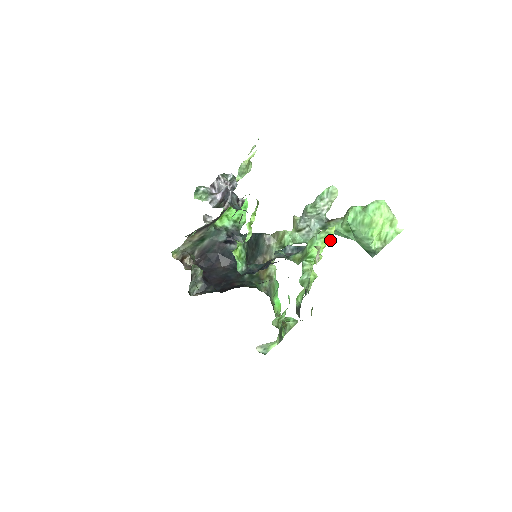
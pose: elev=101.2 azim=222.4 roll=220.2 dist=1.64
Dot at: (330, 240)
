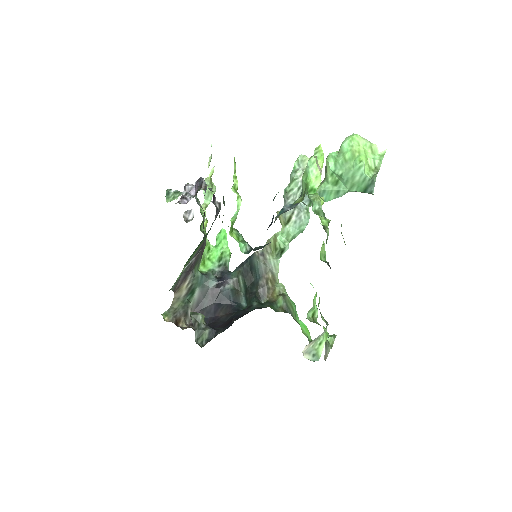
Dot at: occluded
